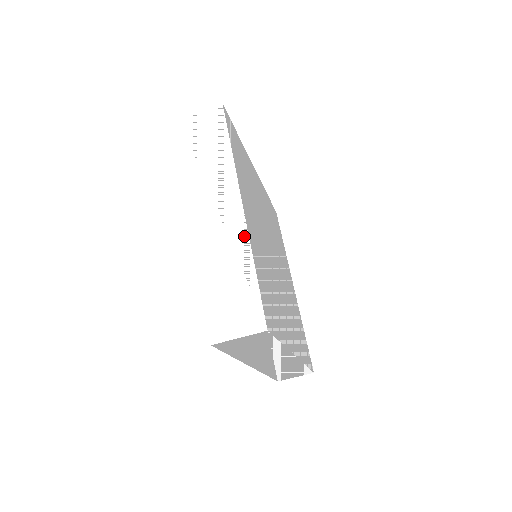
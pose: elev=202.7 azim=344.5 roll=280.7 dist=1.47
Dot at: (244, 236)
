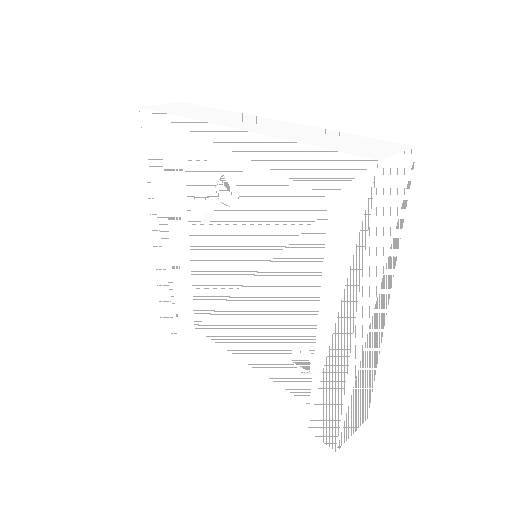
Dot at: (305, 126)
